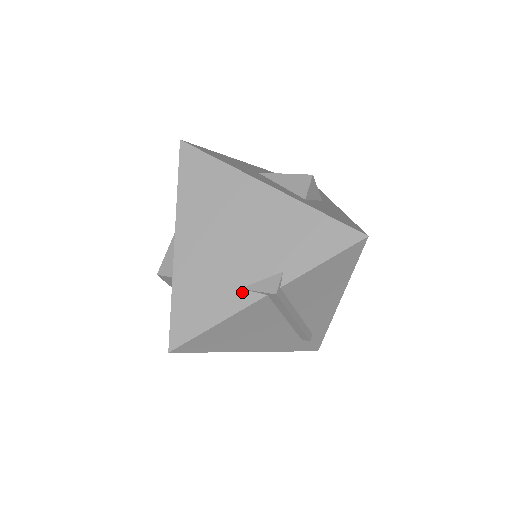
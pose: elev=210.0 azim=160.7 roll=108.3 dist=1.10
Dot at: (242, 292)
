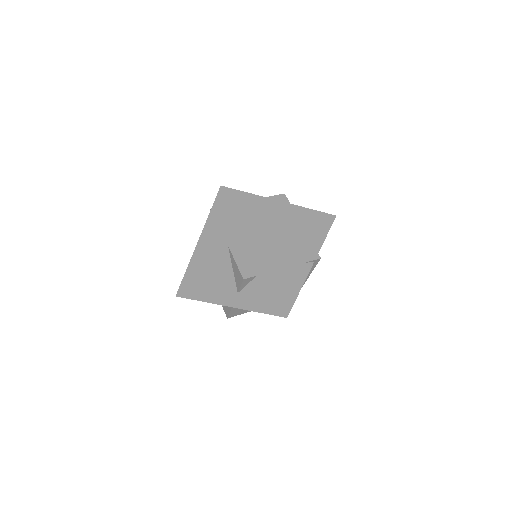
Dot at: (303, 265)
